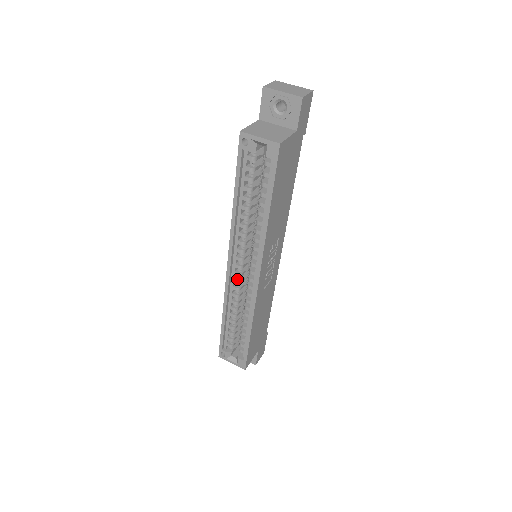
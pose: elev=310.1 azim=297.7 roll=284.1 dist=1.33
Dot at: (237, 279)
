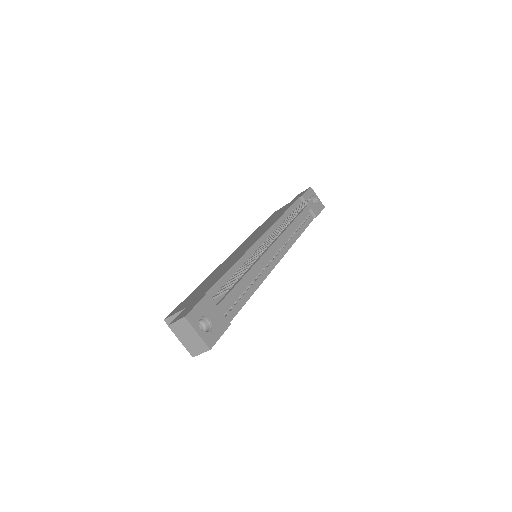
Dot at: occluded
